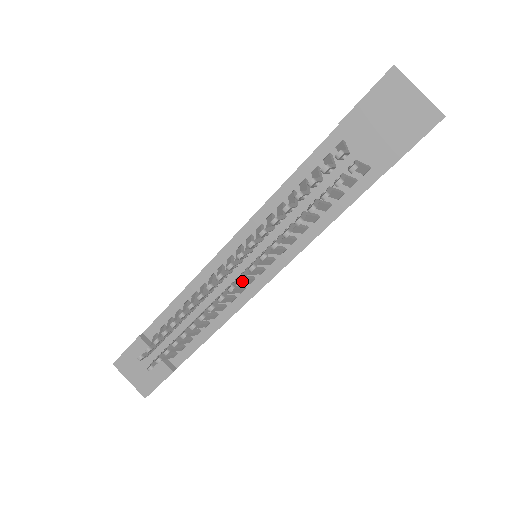
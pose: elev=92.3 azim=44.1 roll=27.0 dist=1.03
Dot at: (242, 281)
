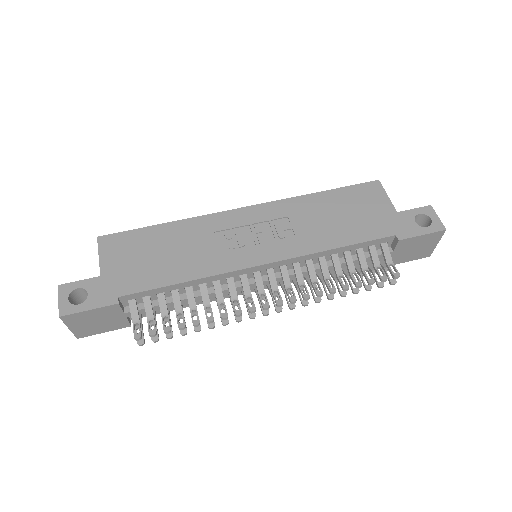
Dot at: occluded
